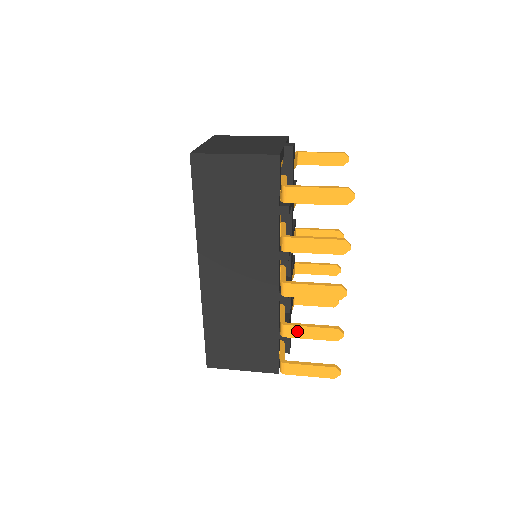
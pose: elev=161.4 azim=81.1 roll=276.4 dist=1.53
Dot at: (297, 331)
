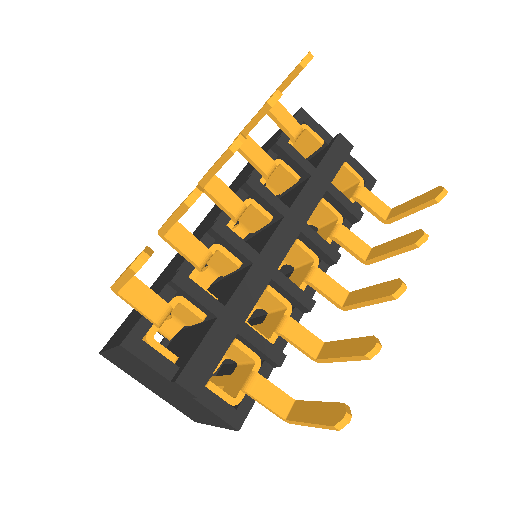
Dot at: occluded
